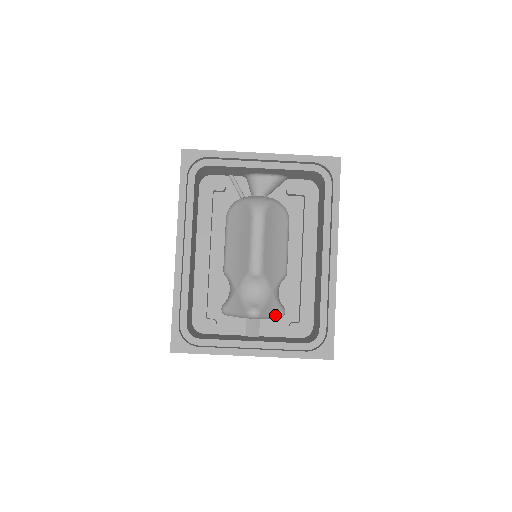
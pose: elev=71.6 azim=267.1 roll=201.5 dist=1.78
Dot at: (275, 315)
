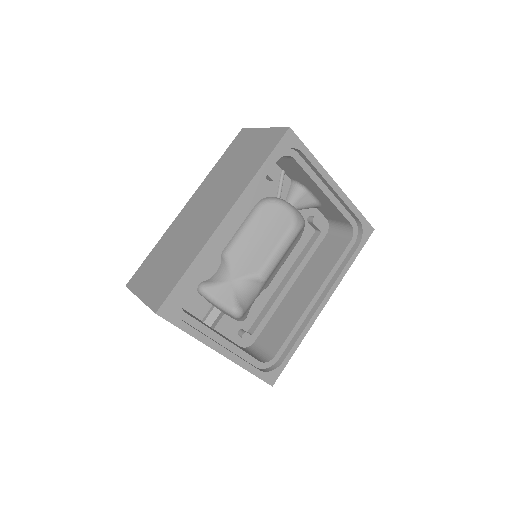
Dot at: (242, 319)
